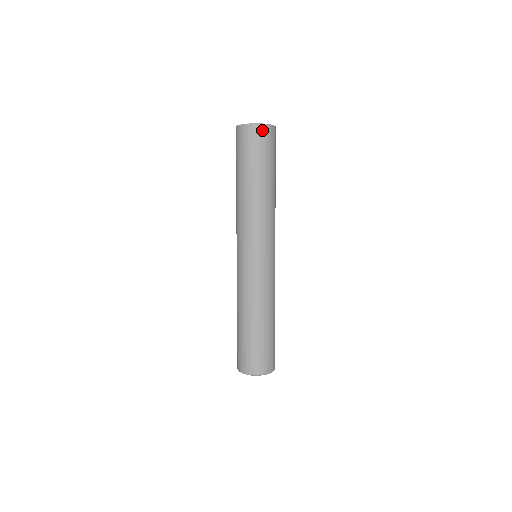
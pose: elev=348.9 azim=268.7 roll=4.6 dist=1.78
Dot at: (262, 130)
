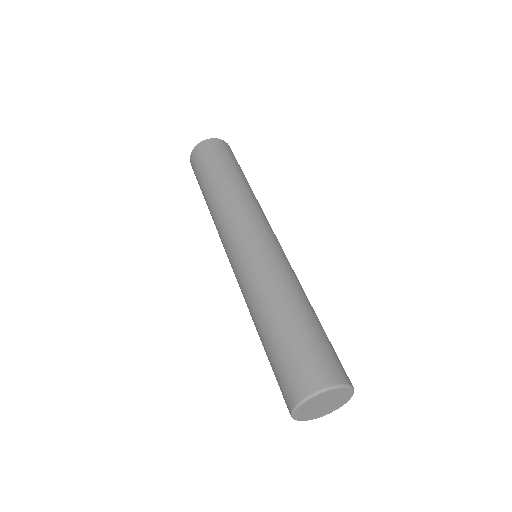
Dot at: (230, 148)
